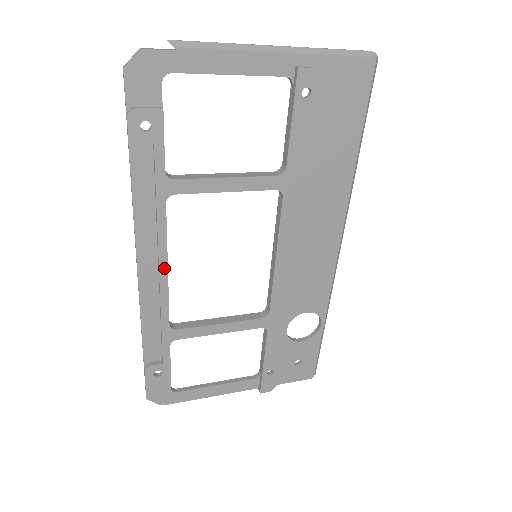
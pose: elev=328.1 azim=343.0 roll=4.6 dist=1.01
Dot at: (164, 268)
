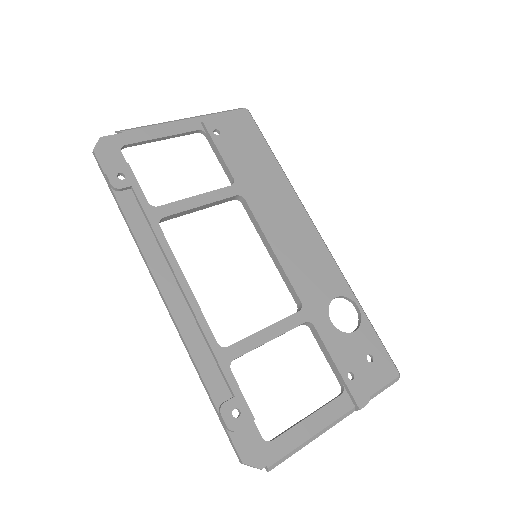
Dot at: (184, 283)
